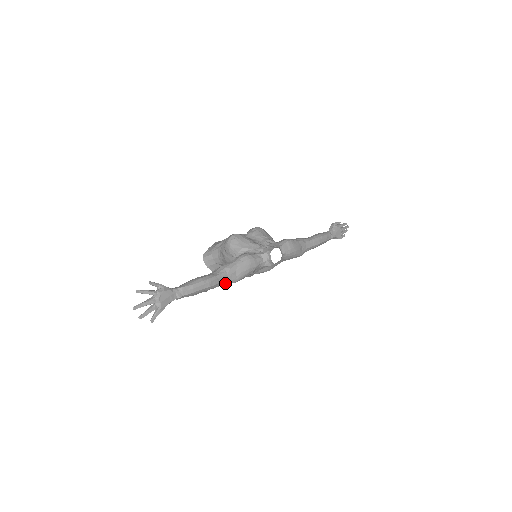
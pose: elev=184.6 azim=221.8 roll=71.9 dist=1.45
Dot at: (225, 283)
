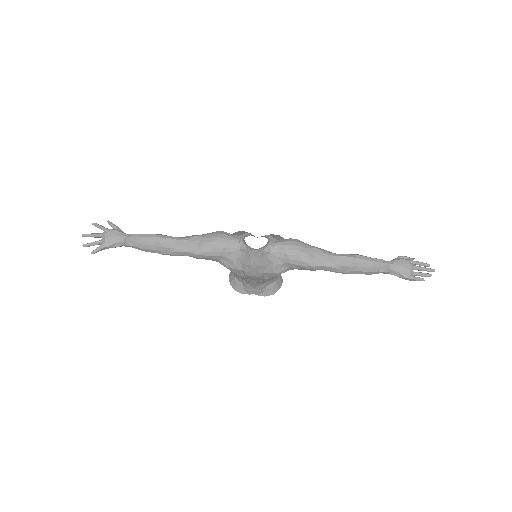
Dot at: (184, 250)
